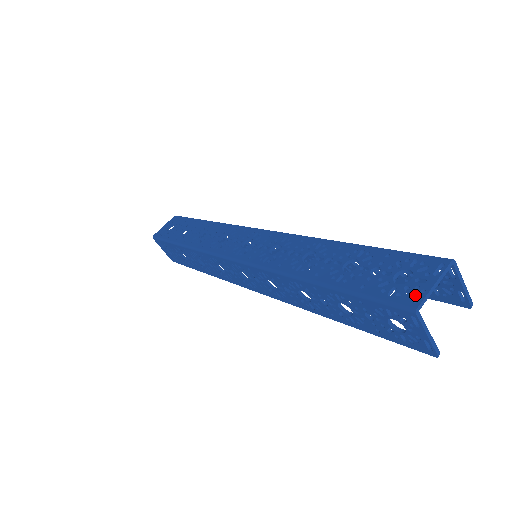
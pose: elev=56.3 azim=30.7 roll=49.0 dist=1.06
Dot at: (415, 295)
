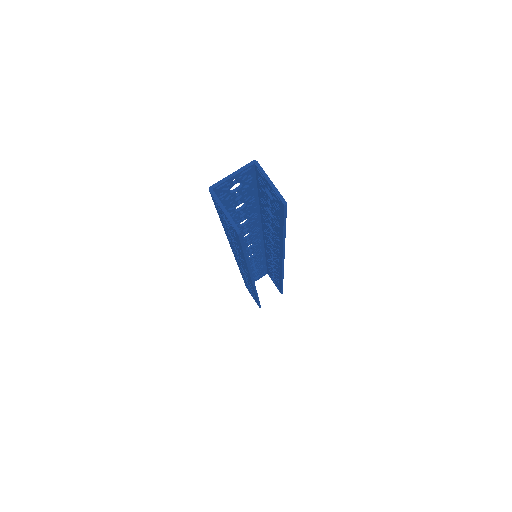
Dot at: (220, 184)
